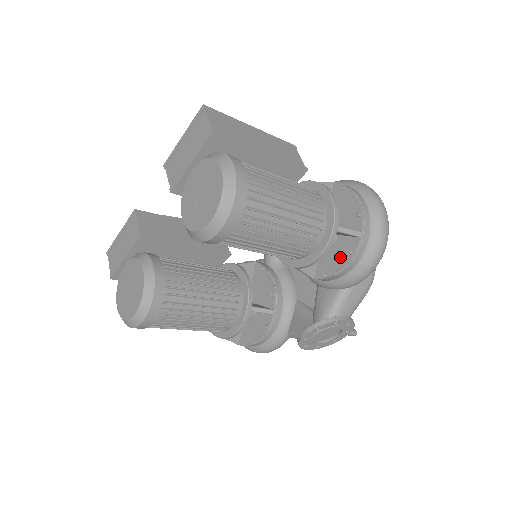
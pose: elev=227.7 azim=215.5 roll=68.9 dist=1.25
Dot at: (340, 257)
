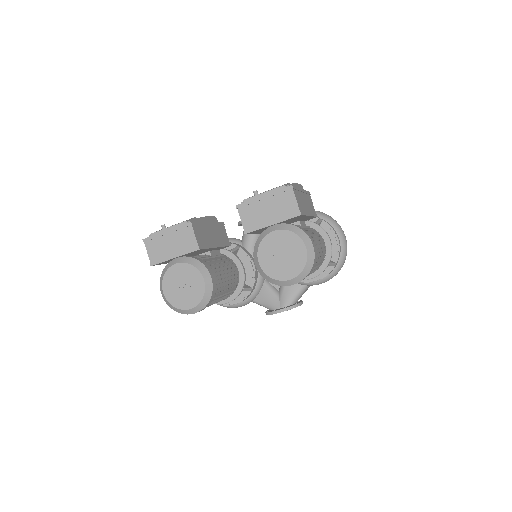
Dot at: occluded
